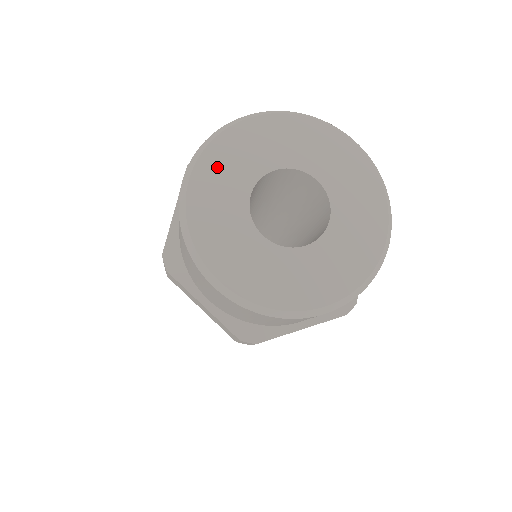
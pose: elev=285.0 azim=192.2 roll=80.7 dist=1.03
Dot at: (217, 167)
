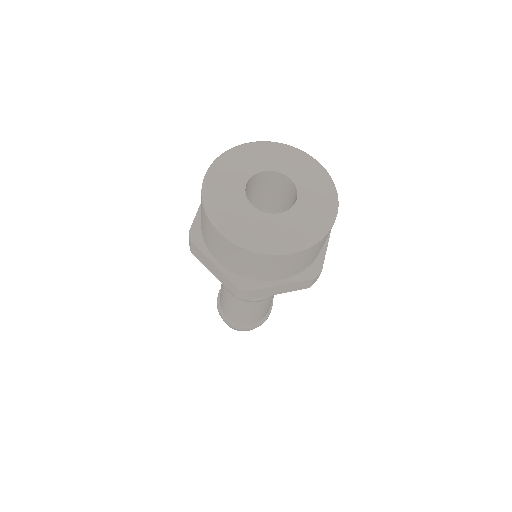
Dot at: (227, 167)
